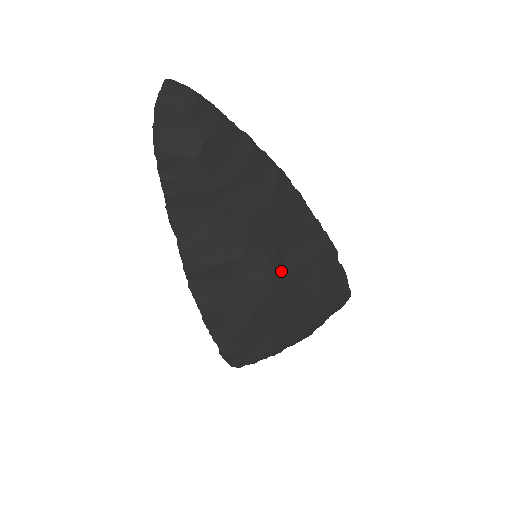
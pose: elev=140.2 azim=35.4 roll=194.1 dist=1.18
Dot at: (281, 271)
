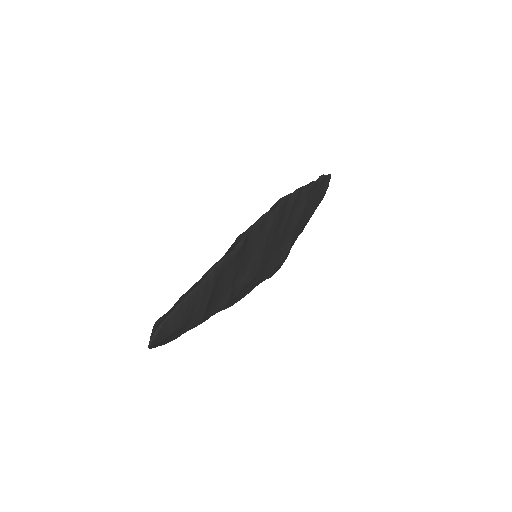
Dot at: (284, 255)
